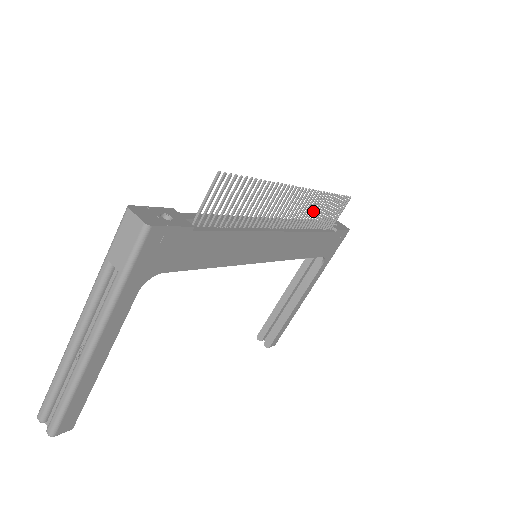
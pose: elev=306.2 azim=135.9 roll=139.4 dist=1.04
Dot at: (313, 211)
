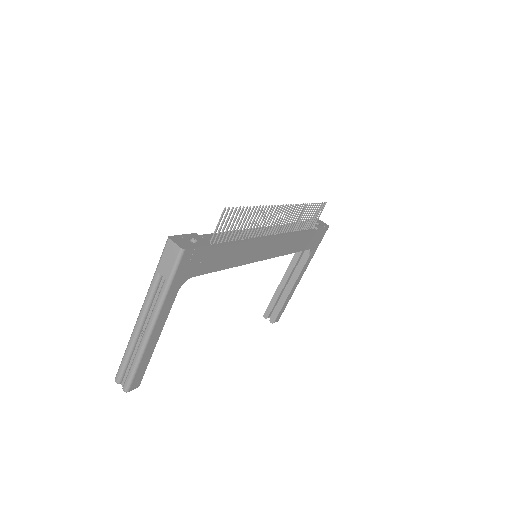
Dot at: (296, 218)
